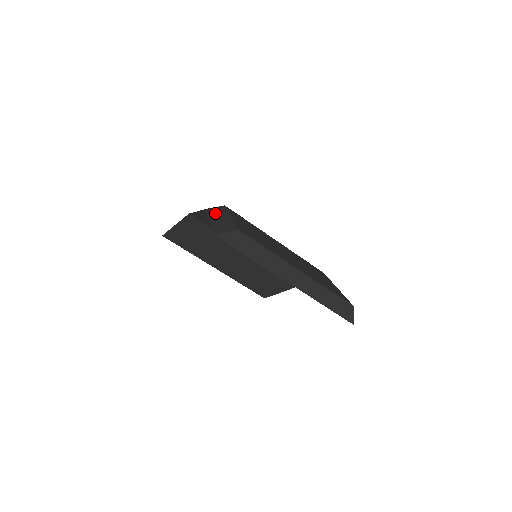
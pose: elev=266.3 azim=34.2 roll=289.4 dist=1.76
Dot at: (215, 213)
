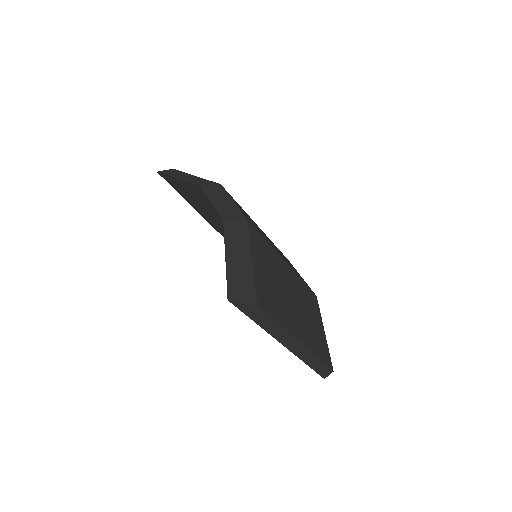
Dot at: (234, 237)
